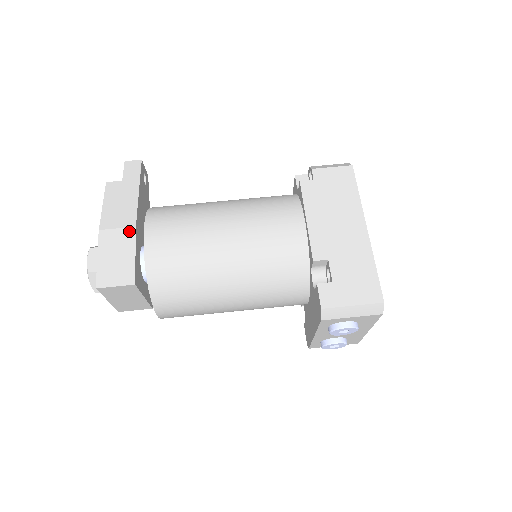
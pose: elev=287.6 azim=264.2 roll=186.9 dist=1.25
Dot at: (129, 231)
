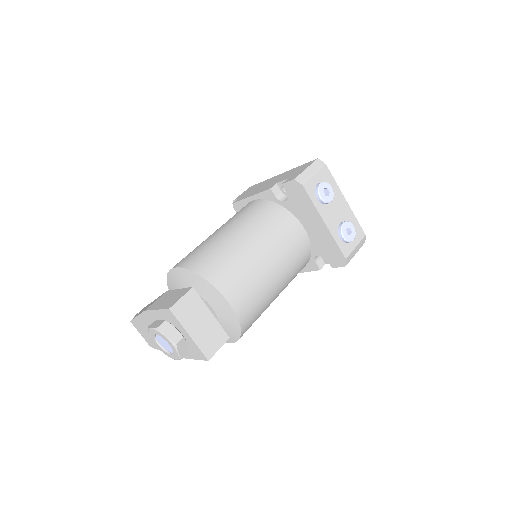
Dot at: (165, 294)
